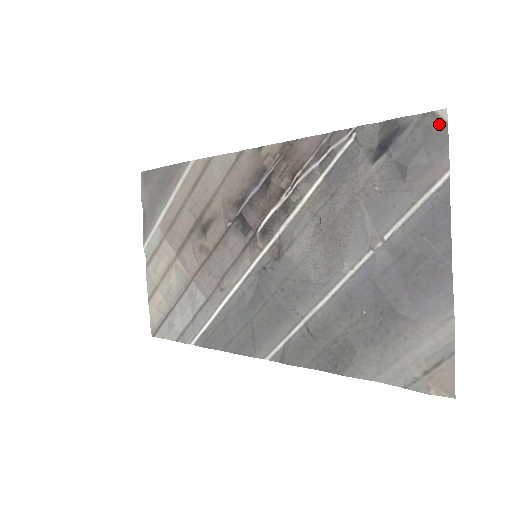
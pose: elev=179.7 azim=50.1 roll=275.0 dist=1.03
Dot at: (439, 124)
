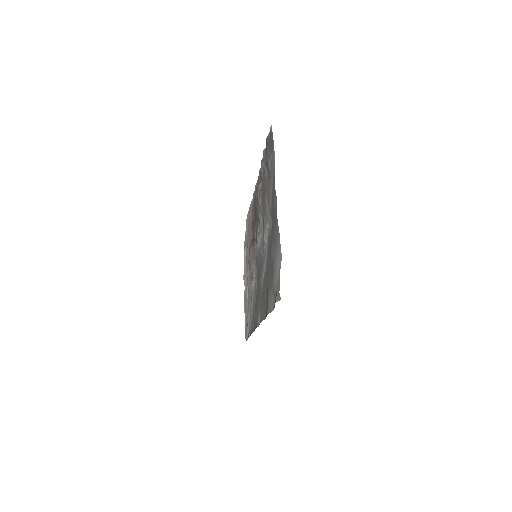
Dot at: (271, 133)
